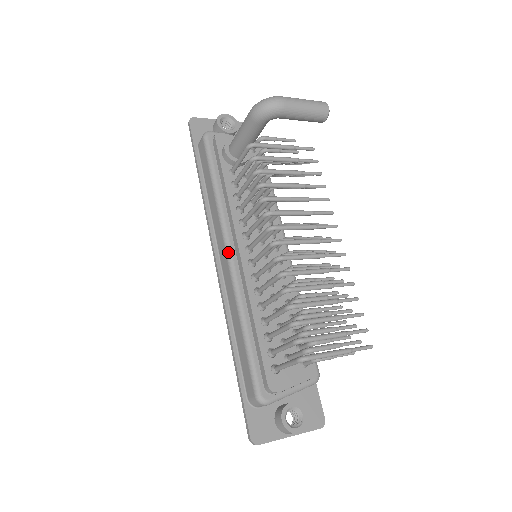
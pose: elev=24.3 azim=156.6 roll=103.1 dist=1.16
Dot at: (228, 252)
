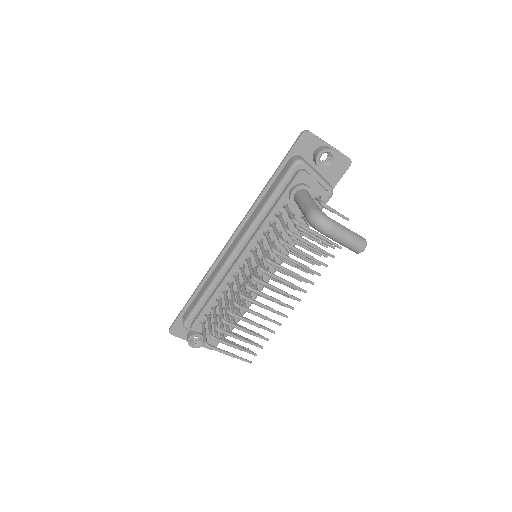
Dot at: (235, 249)
